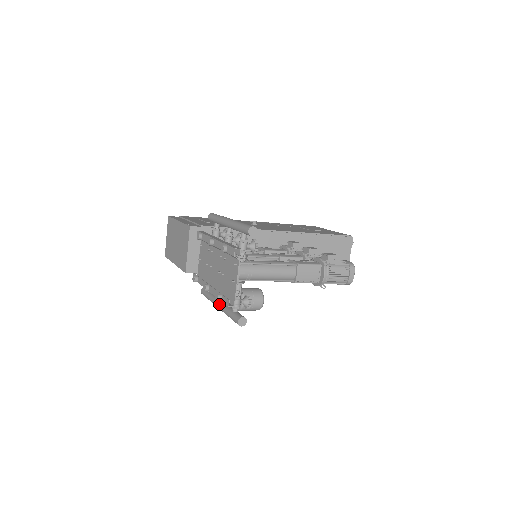
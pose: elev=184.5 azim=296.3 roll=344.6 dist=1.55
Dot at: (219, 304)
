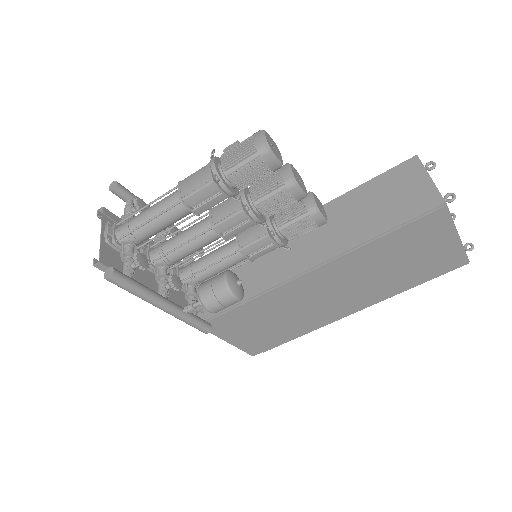
Dot at: occluded
